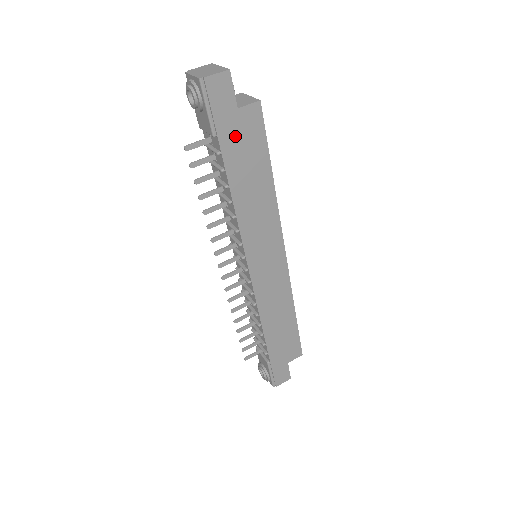
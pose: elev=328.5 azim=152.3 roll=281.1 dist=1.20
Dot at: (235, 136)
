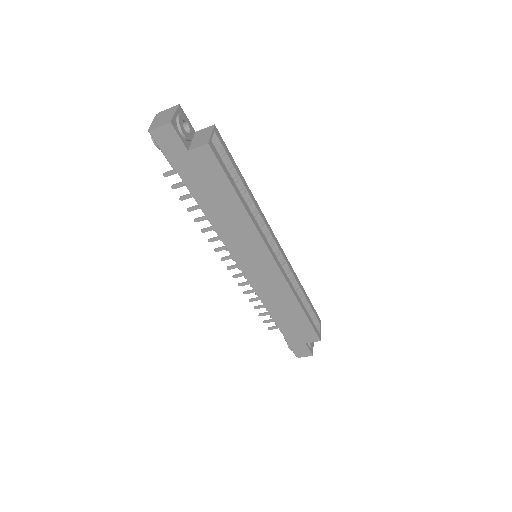
Dot at: (193, 171)
